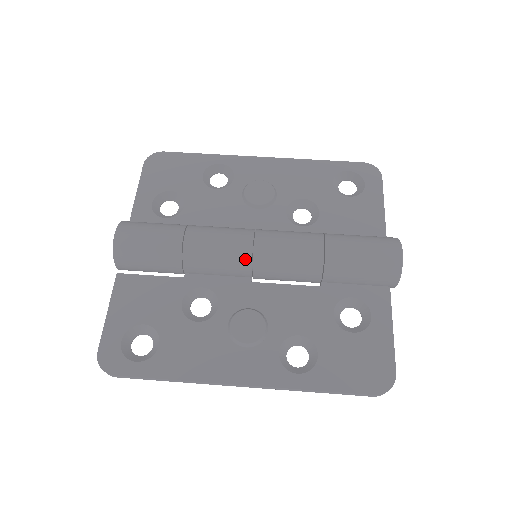
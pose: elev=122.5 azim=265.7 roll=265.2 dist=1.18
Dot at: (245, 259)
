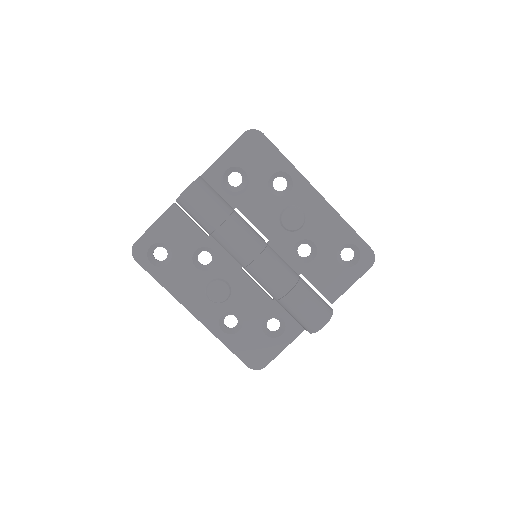
Dot at: (244, 262)
